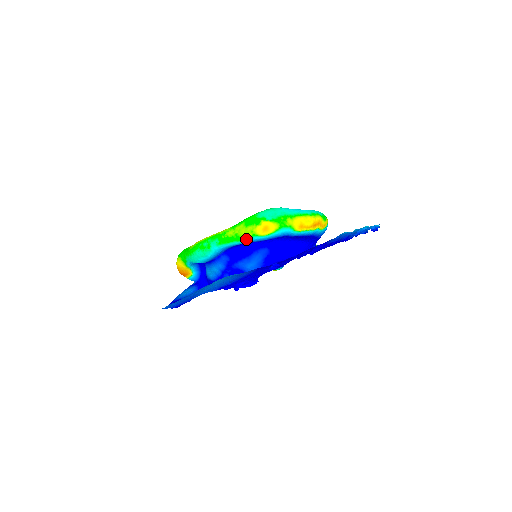
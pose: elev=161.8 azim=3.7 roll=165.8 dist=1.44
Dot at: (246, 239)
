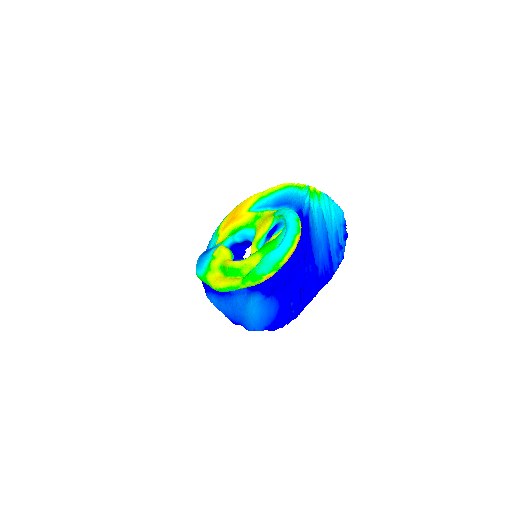
Dot at: occluded
